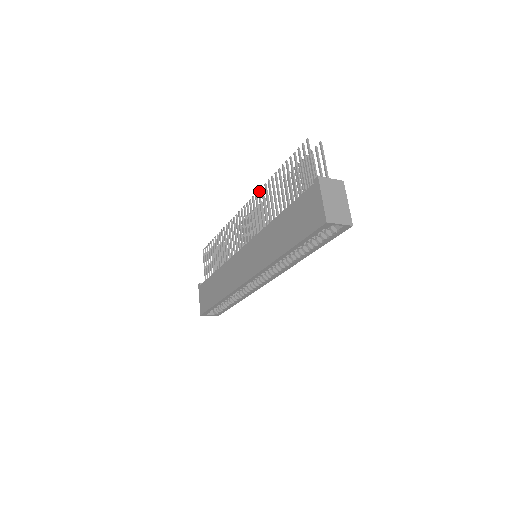
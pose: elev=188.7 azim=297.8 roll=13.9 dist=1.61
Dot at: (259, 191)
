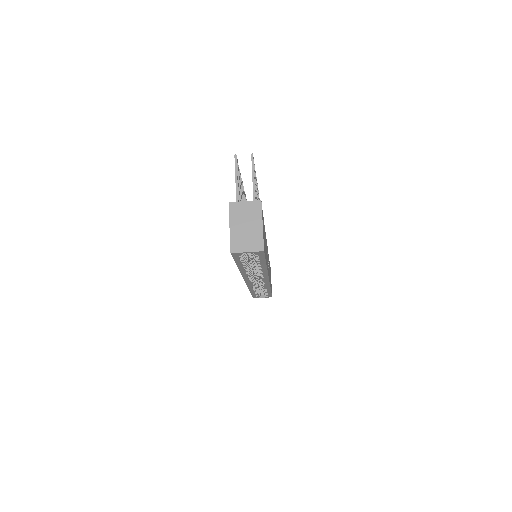
Dot at: occluded
